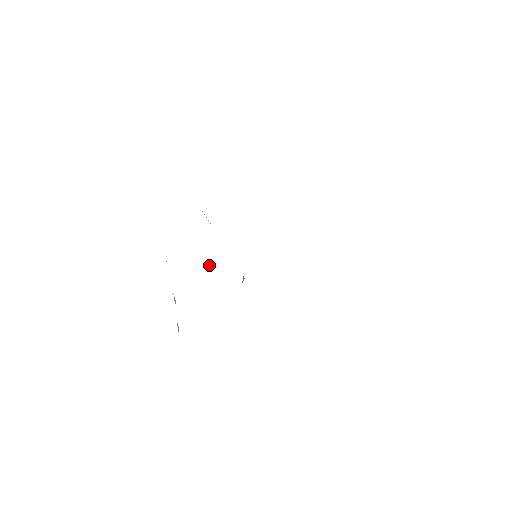
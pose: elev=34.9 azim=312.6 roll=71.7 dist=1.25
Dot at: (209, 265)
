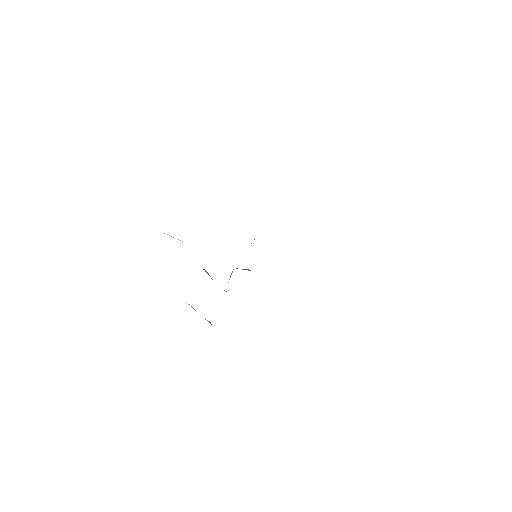
Dot at: (205, 270)
